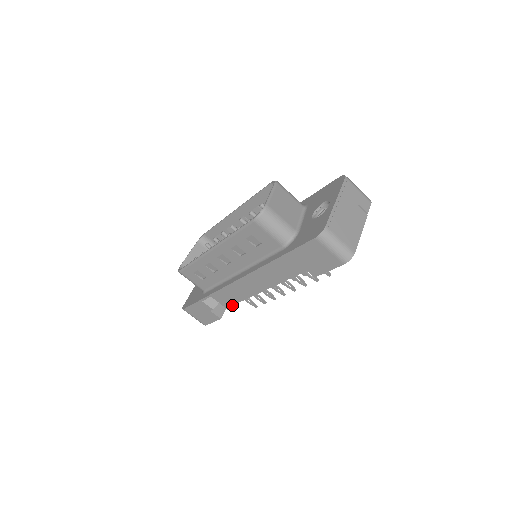
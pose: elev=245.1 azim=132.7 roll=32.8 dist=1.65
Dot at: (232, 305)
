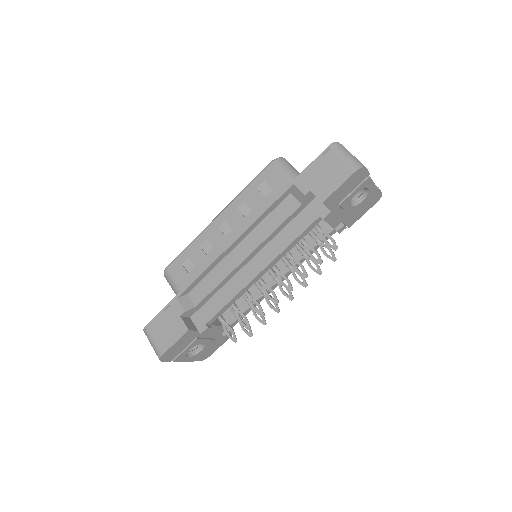
Dot at: (208, 320)
